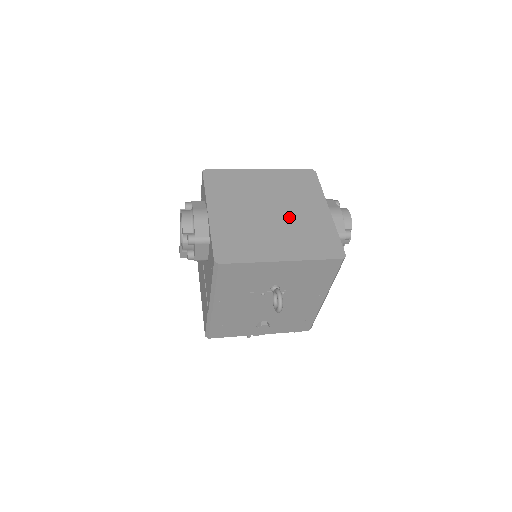
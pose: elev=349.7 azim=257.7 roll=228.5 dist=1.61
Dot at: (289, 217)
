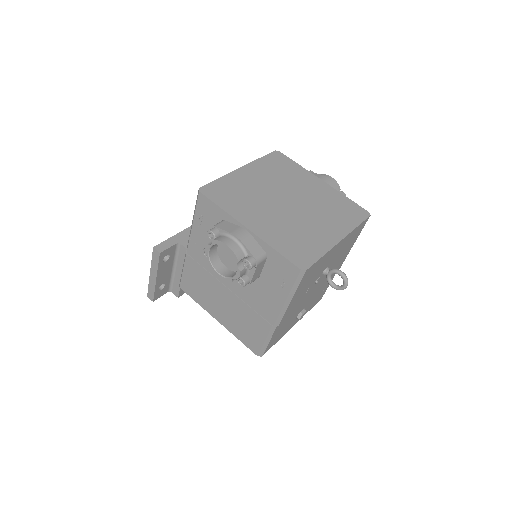
Dot at: (305, 200)
